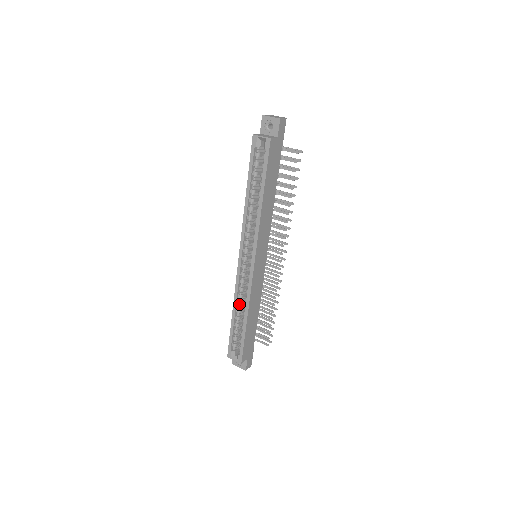
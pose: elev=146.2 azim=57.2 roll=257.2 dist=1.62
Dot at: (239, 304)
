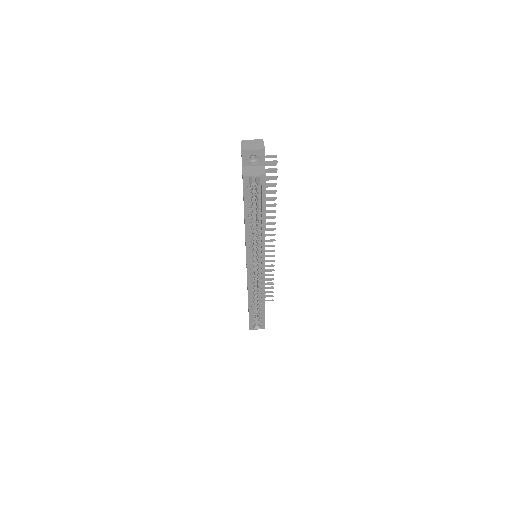
Dot at: (253, 296)
